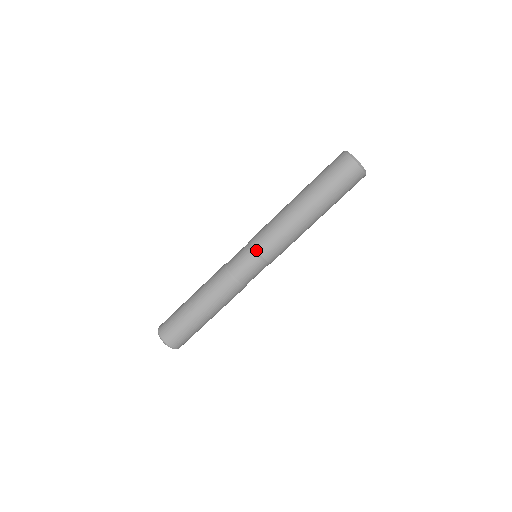
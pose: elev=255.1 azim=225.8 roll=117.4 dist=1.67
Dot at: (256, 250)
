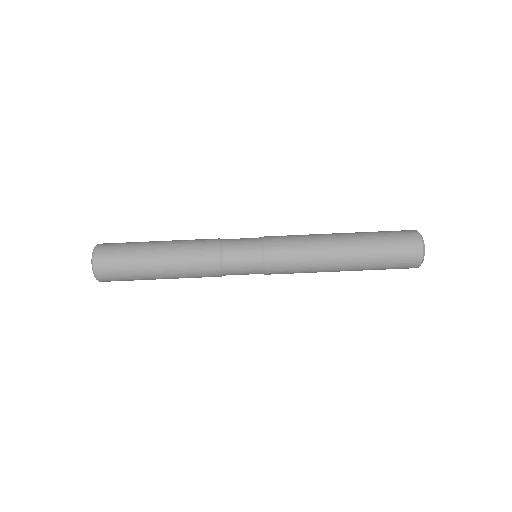
Dot at: (265, 253)
